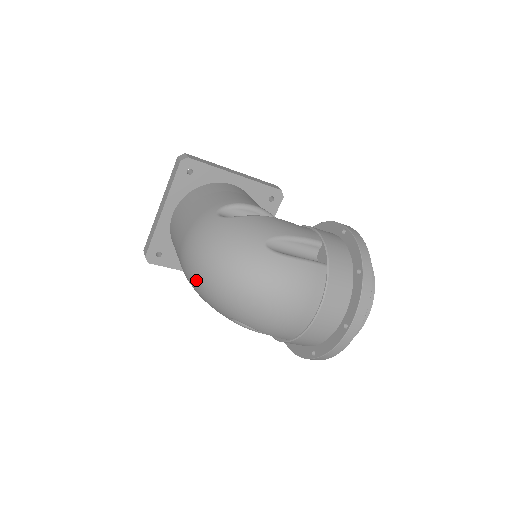
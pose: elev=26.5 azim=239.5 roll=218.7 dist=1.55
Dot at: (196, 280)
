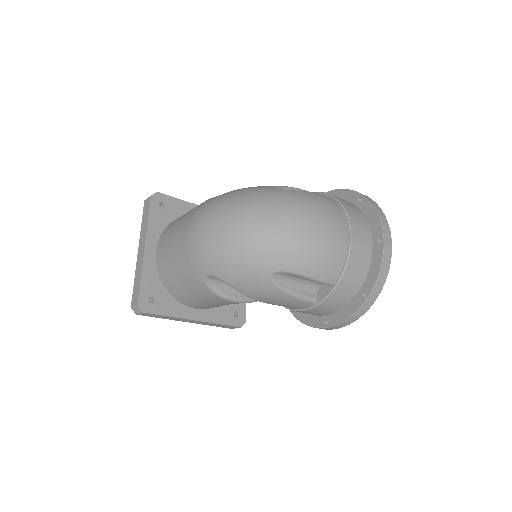
Dot at: (220, 250)
